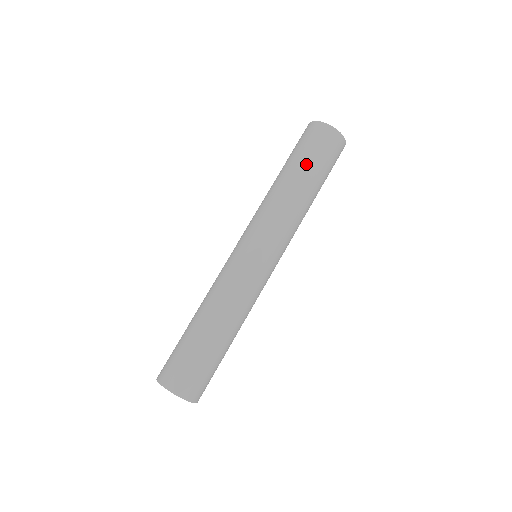
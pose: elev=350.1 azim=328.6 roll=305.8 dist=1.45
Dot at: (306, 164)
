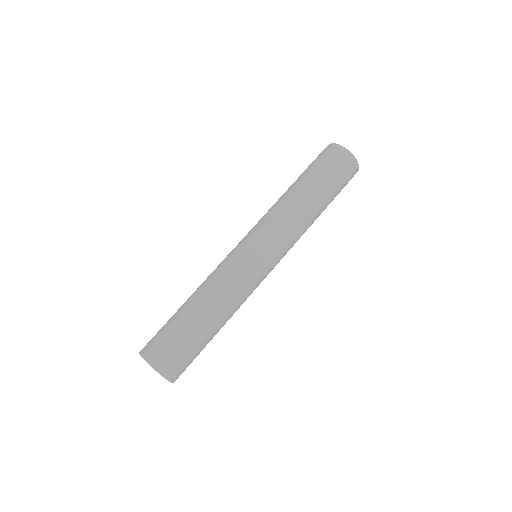
Dot at: (321, 182)
